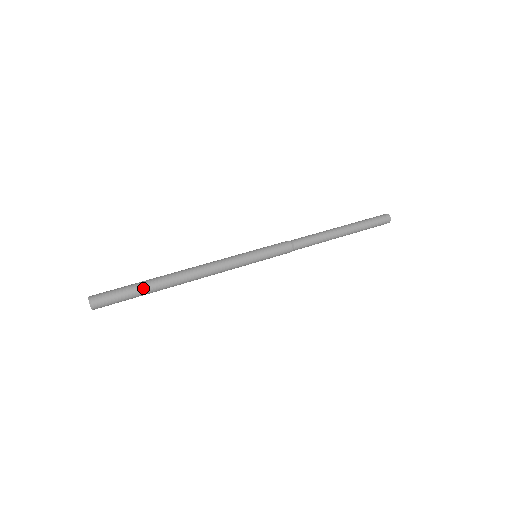
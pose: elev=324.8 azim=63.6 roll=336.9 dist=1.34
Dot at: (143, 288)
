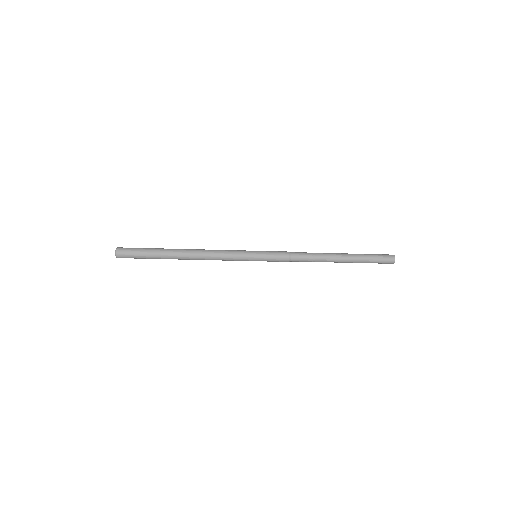
Dot at: (157, 249)
